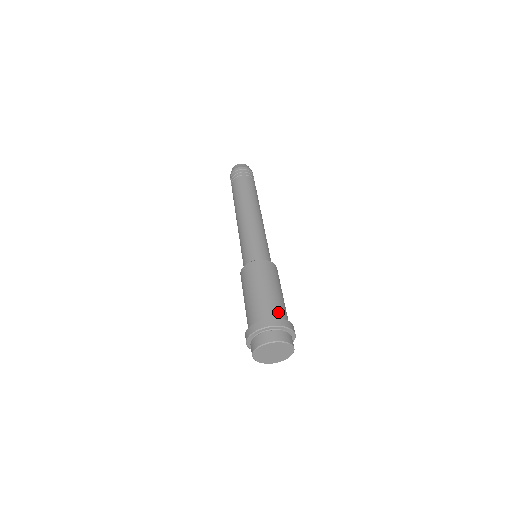
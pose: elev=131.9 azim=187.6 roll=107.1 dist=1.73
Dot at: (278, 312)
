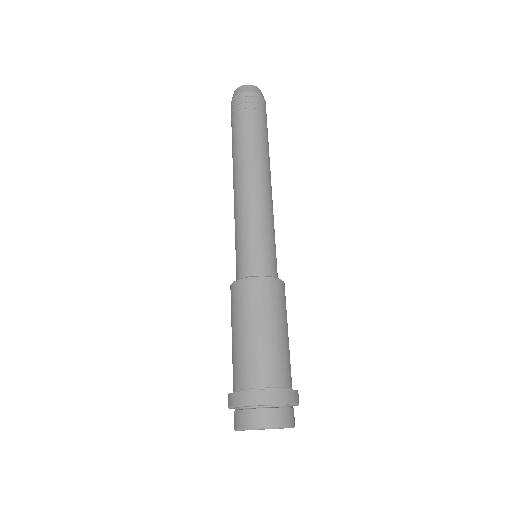
Dot at: (286, 374)
